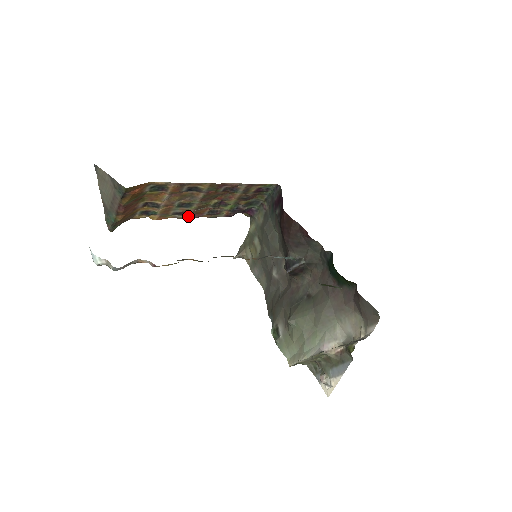
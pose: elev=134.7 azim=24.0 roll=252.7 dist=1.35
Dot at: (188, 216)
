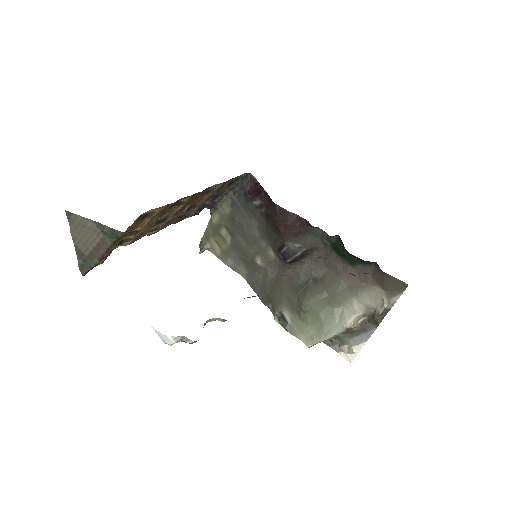
Dot at: (158, 229)
